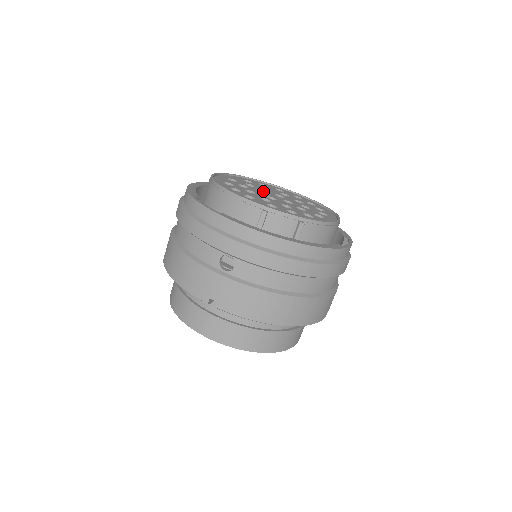
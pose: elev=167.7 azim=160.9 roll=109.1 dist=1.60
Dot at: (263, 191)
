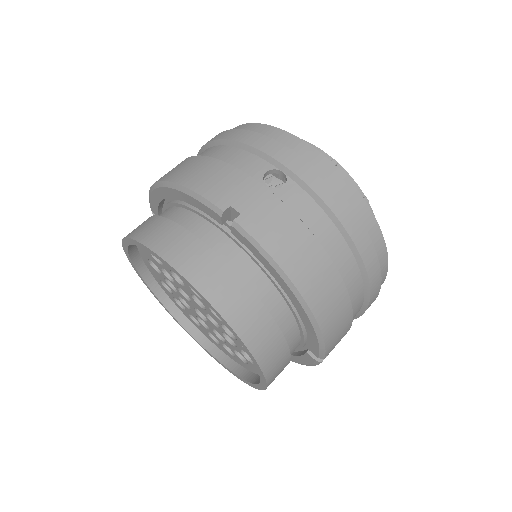
Dot at: occluded
